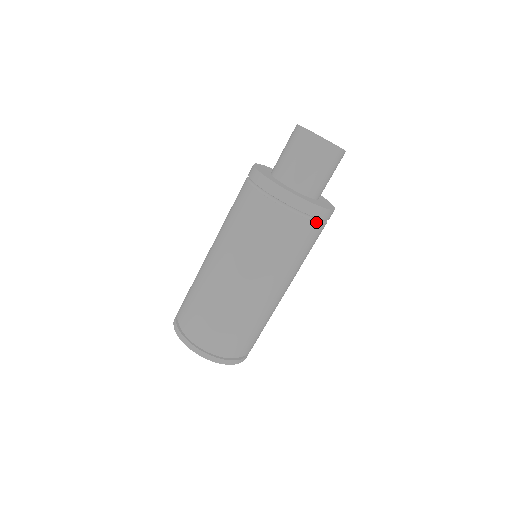
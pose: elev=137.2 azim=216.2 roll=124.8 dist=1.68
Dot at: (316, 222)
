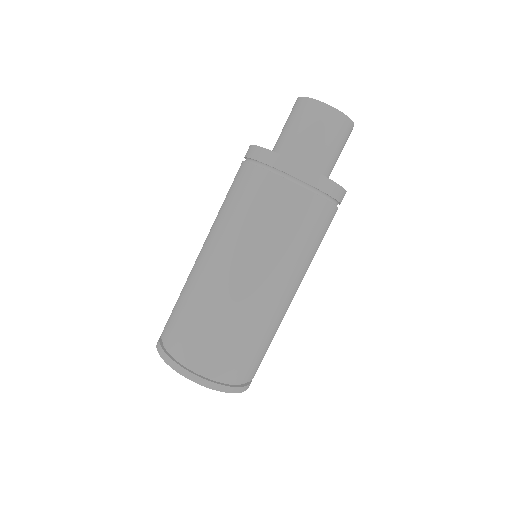
Dot at: (330, 202)
